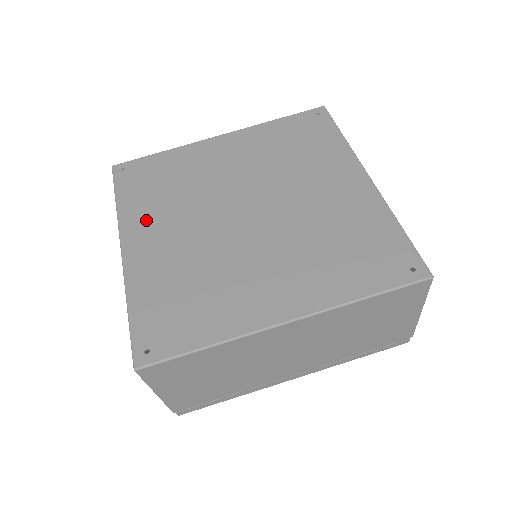
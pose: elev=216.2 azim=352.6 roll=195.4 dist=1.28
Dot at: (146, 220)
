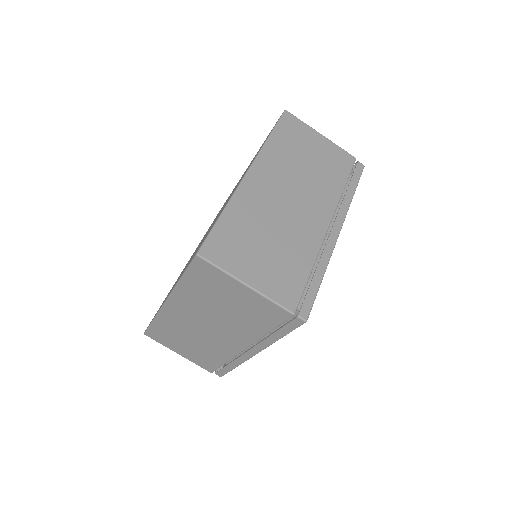
Dot at: occluded
